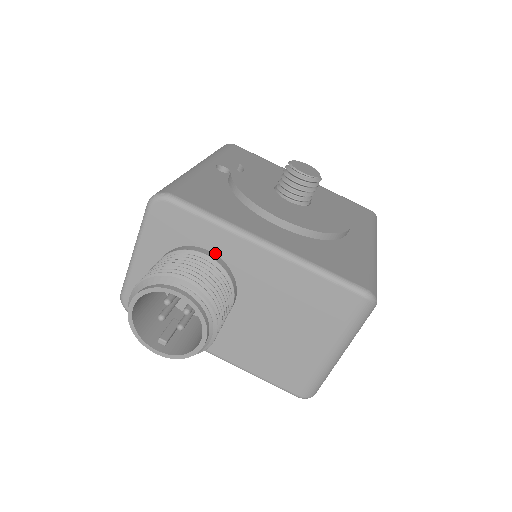
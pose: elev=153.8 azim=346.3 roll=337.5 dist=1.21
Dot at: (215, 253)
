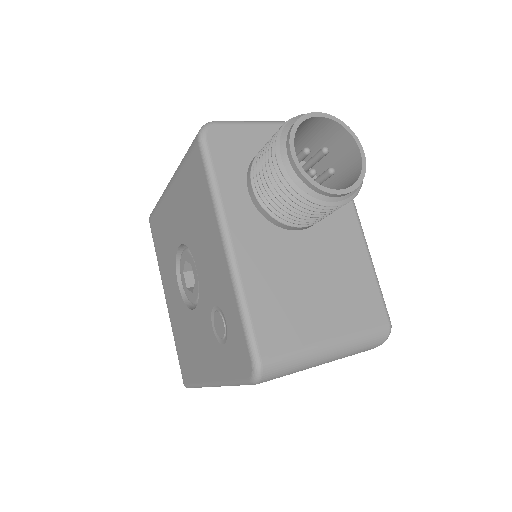
Dot at: occluded
